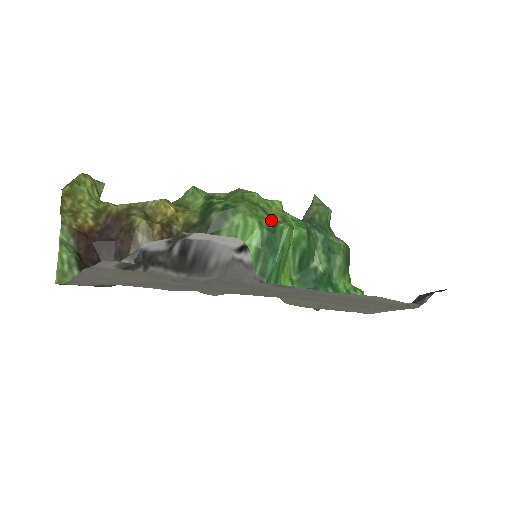
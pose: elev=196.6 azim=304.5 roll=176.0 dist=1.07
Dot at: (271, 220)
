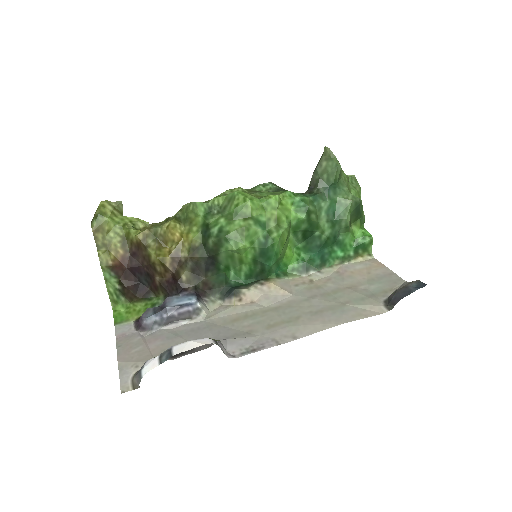
Dot at: (264, 230)
